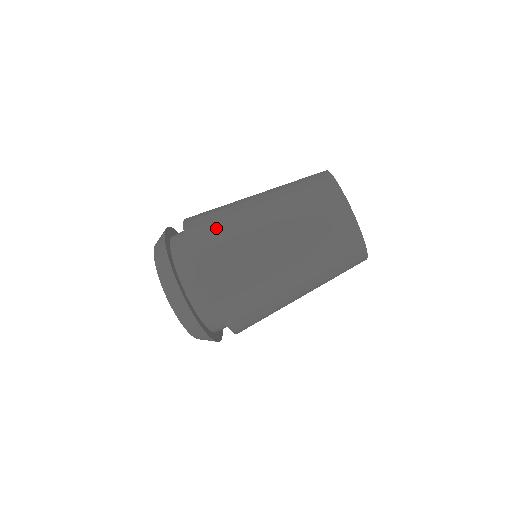
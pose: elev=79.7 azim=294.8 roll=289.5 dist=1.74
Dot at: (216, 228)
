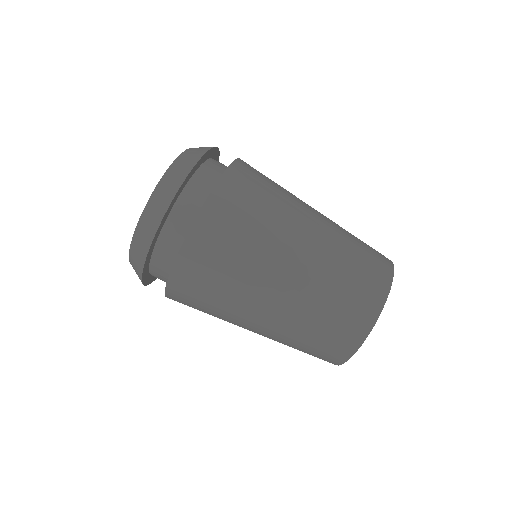
Dot at: (261, 191)
